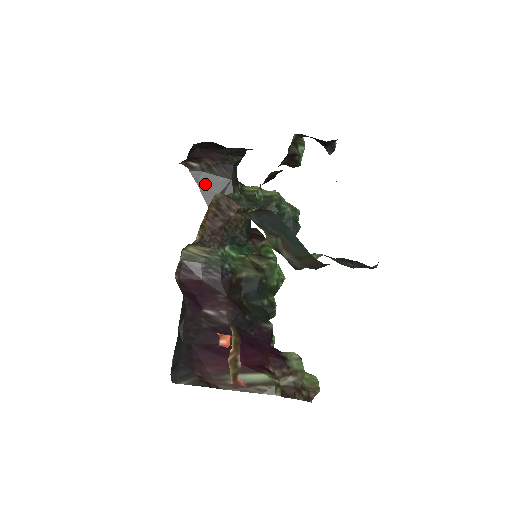
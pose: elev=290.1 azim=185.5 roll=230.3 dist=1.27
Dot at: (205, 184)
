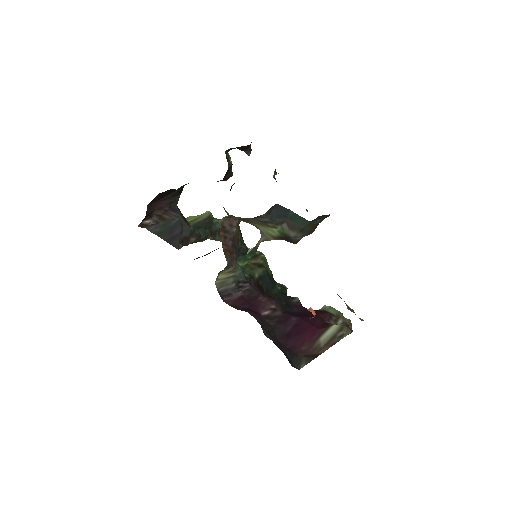
Dot at: (165, 233)
